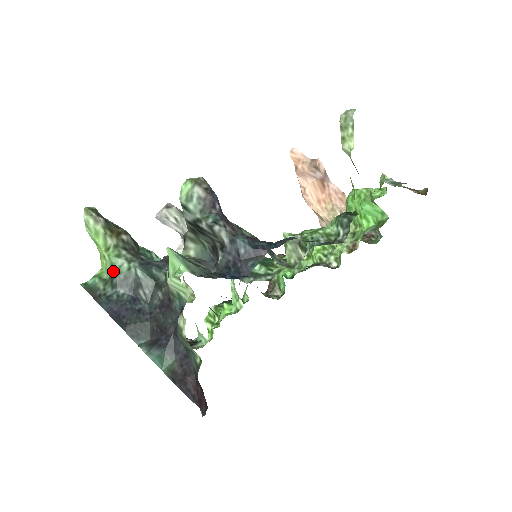
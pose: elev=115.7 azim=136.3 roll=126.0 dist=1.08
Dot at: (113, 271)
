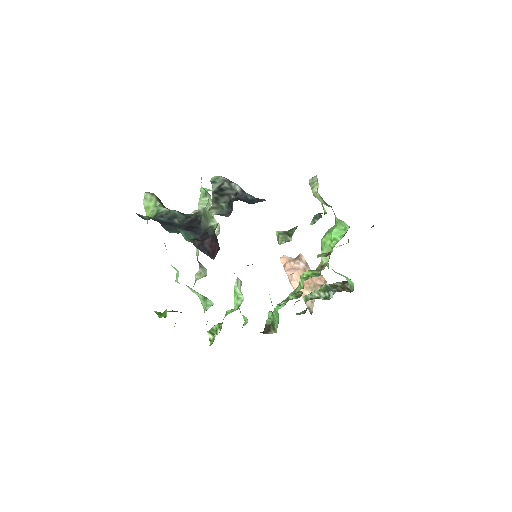
Dot at: (158, 213)
